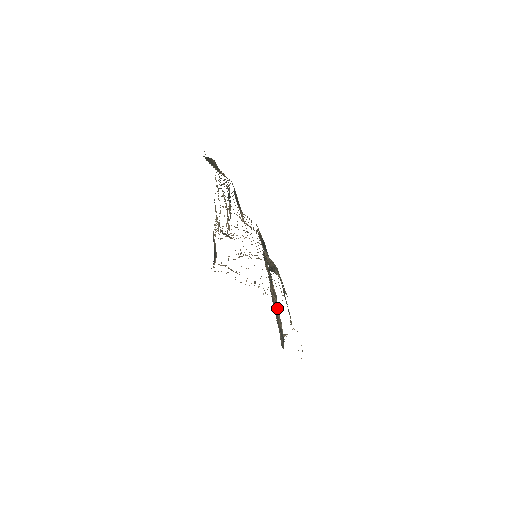
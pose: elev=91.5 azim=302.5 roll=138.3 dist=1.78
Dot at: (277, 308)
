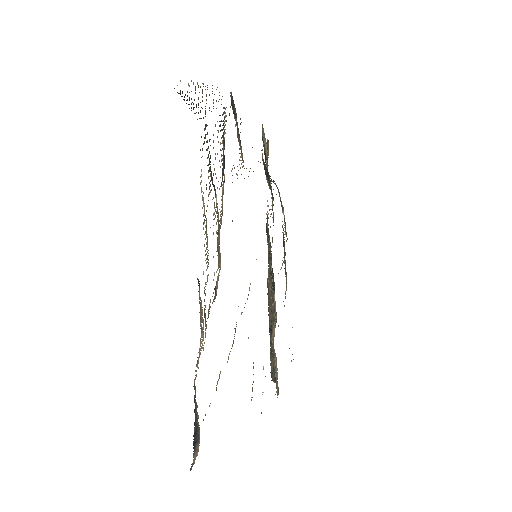
Dot at: occluded
